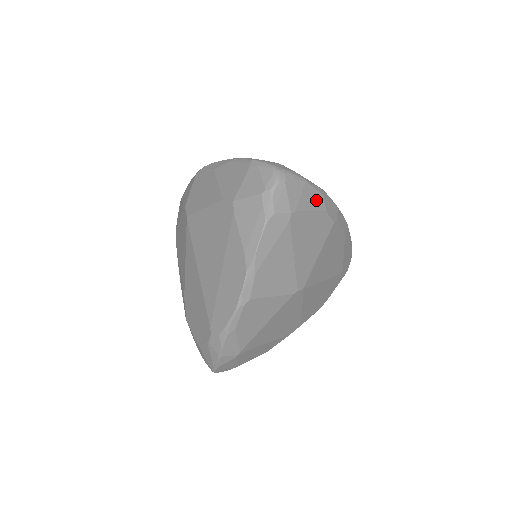
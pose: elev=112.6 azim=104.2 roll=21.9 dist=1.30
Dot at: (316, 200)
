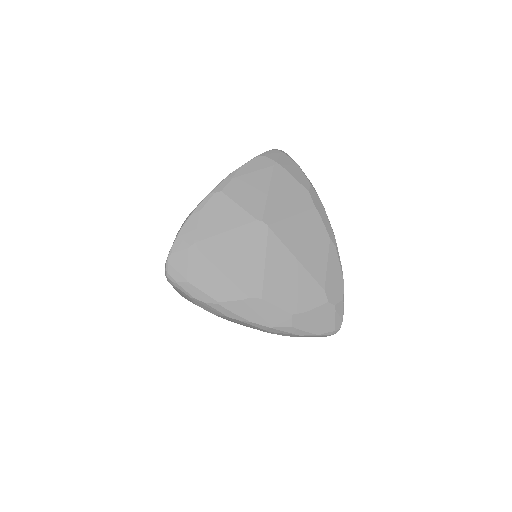
Dot at: (302, 179)
